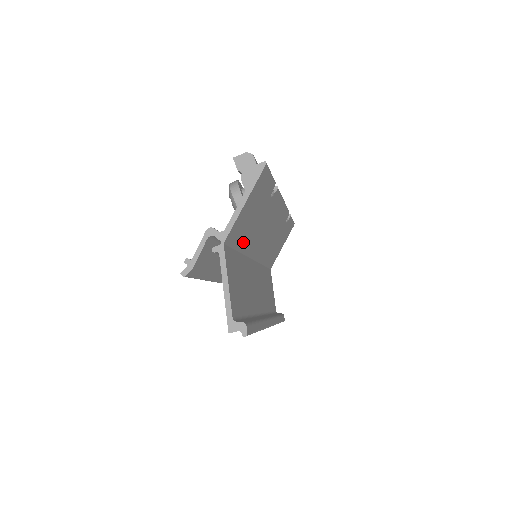
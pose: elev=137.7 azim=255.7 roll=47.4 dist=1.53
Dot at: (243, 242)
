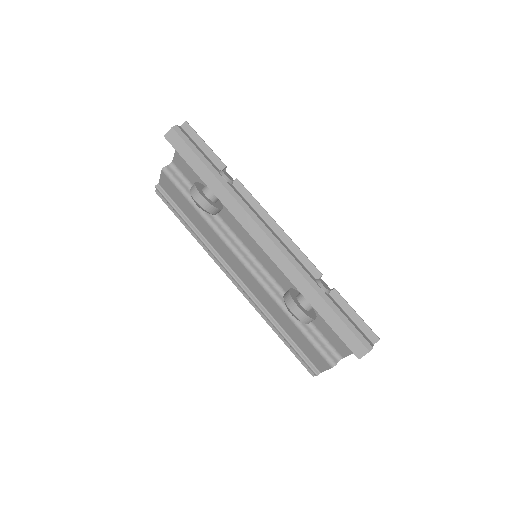
Dot at: occluded
